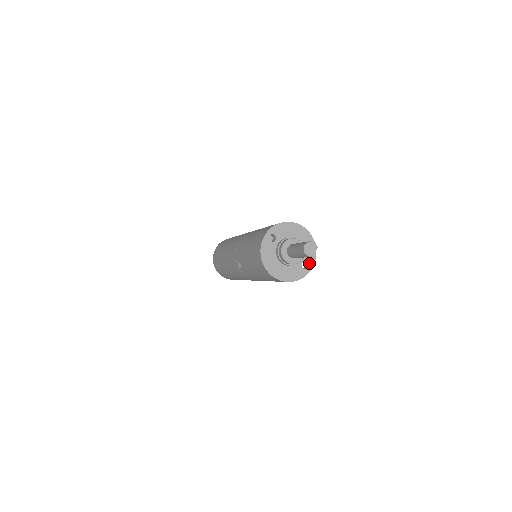
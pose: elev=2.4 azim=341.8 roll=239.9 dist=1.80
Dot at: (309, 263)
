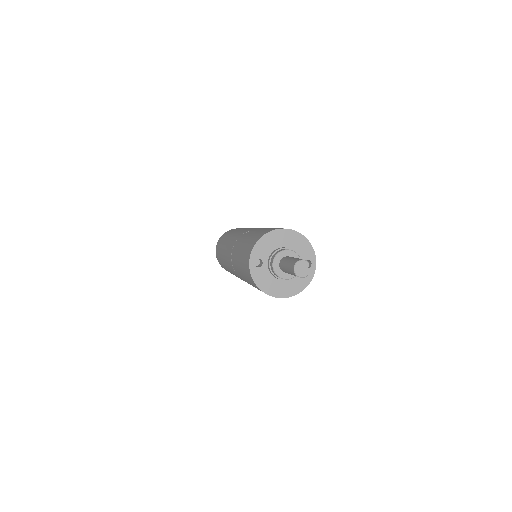
Dot at: (310, 259)
